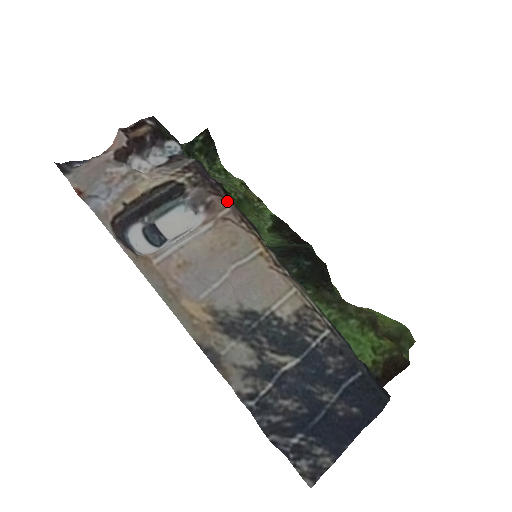
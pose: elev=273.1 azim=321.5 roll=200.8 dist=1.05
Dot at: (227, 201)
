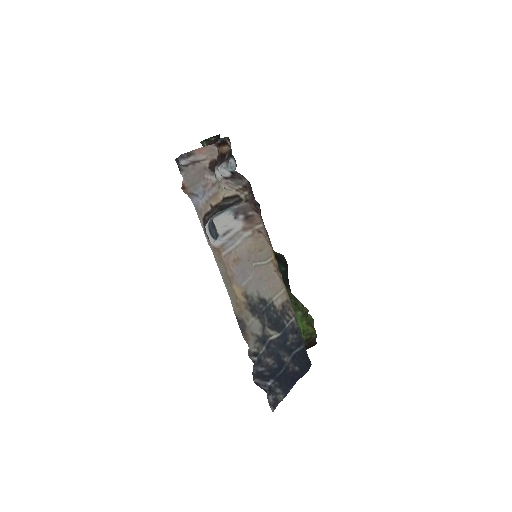
Dot at: (261, 218)
